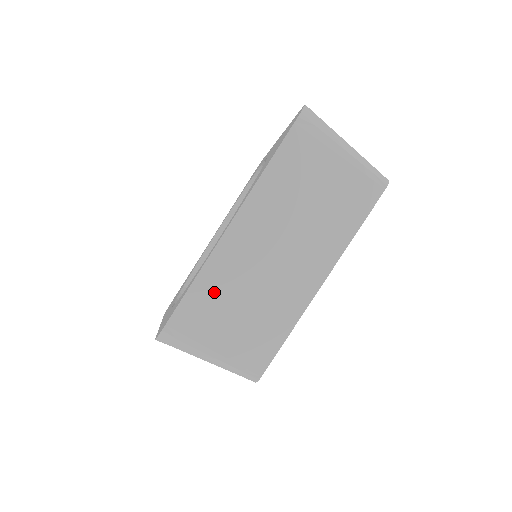
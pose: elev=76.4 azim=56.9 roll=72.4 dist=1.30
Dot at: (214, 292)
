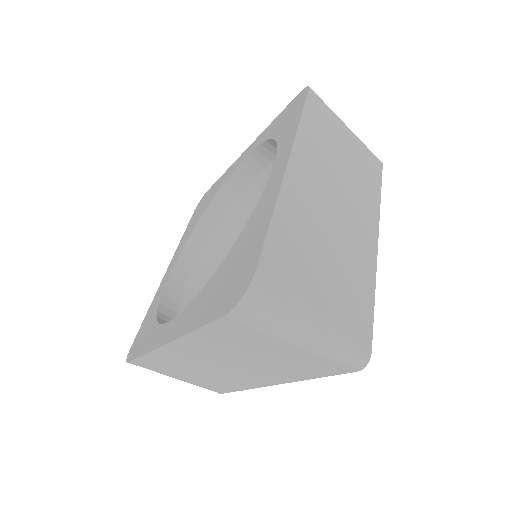
Dot at: (164, 363)
